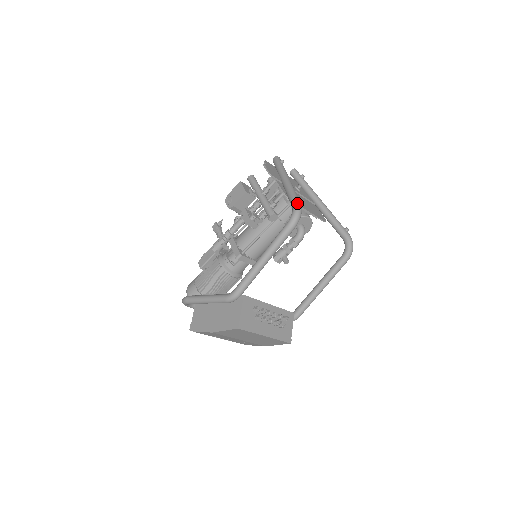
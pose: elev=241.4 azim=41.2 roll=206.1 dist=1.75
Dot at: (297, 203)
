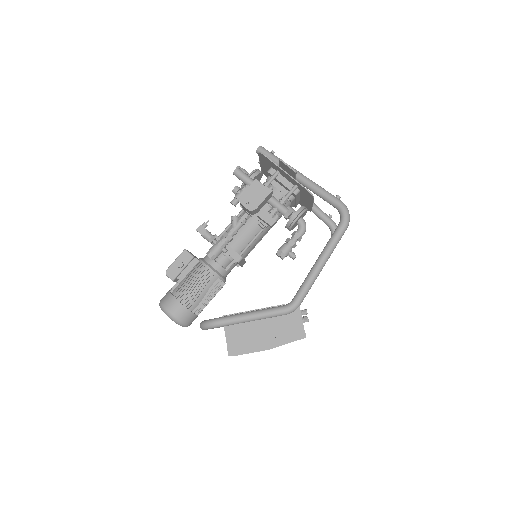
Dot at: (342, 202)
